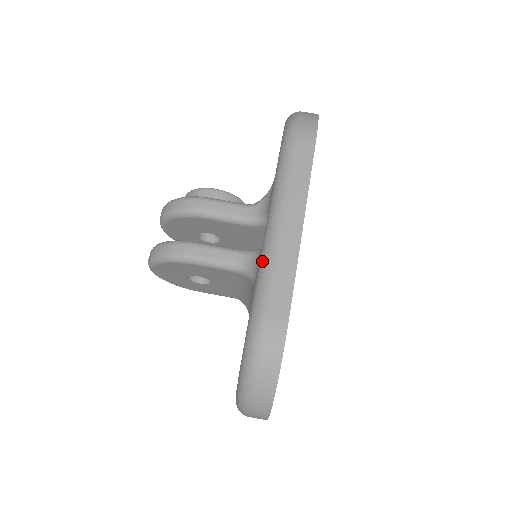
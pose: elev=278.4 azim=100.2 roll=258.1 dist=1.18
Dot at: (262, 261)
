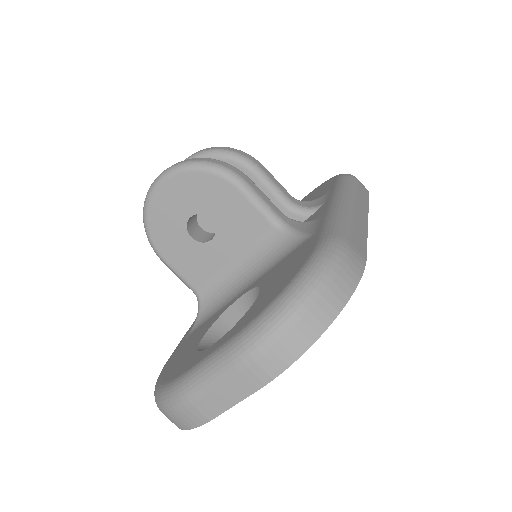
Dot at: (335, 214)
